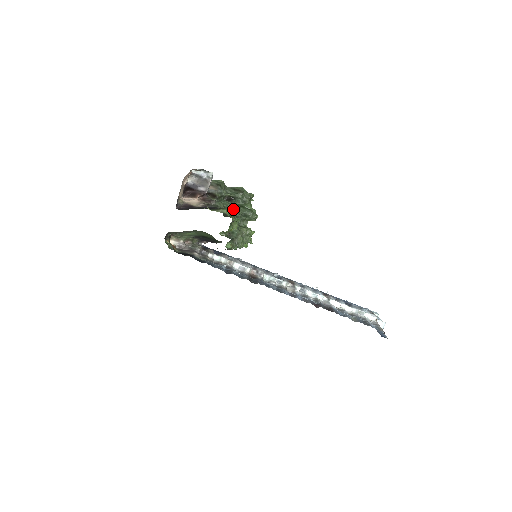
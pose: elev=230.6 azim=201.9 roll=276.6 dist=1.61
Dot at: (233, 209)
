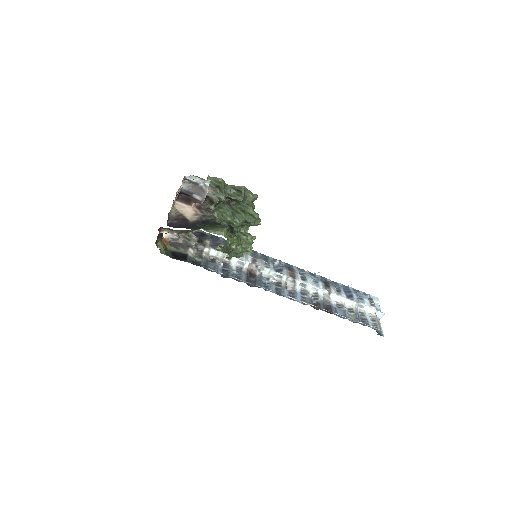
Dot at: (233, 218)
